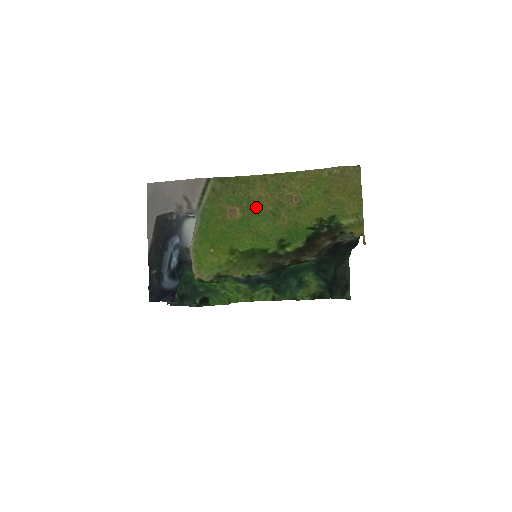
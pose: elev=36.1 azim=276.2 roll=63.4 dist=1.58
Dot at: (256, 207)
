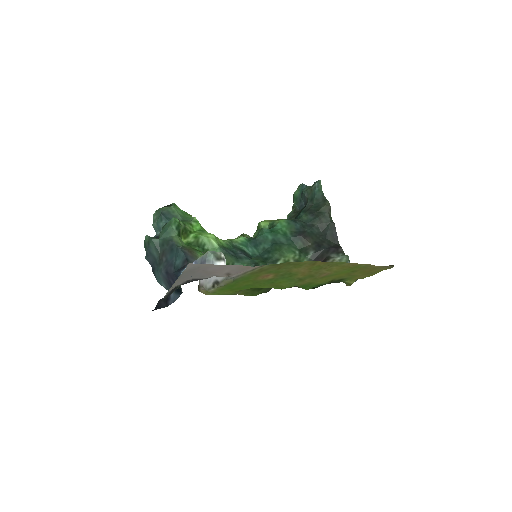
Dot at: (290, 276)
